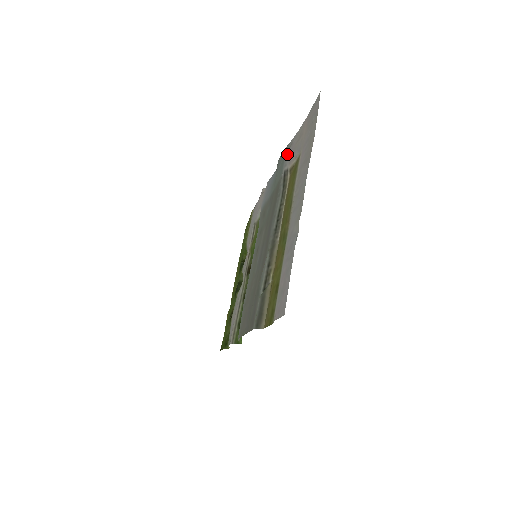
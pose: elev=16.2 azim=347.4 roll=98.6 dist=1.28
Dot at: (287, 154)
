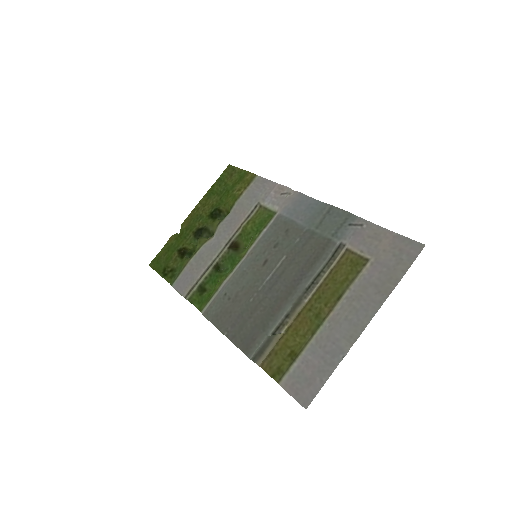
Dot at: (352, 230)
